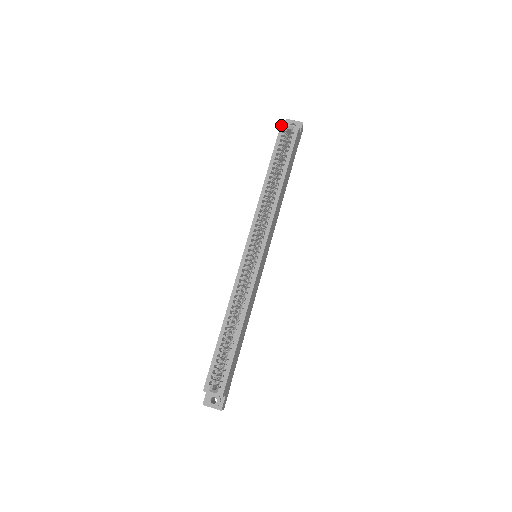
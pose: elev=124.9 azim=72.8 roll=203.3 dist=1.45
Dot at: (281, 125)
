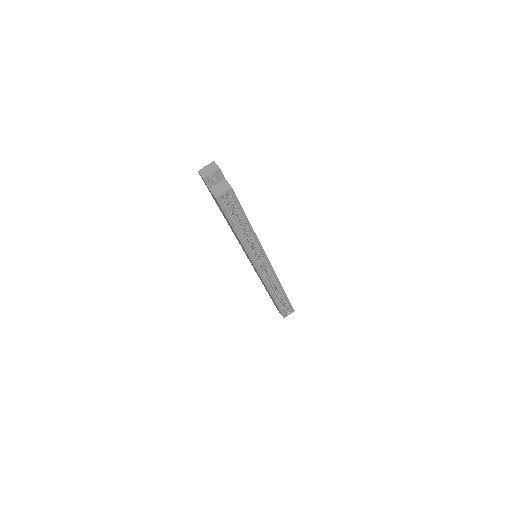
Dot at: (217, 200)
